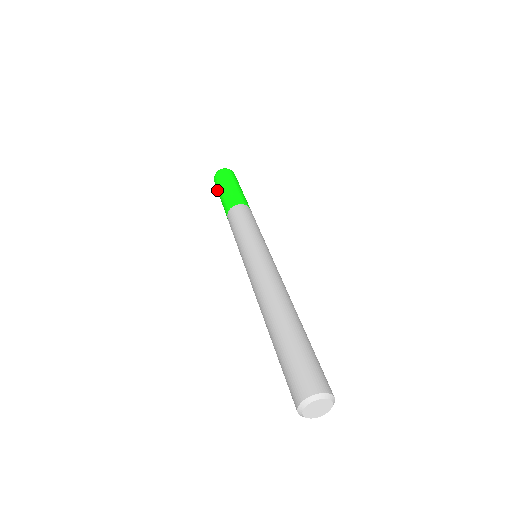
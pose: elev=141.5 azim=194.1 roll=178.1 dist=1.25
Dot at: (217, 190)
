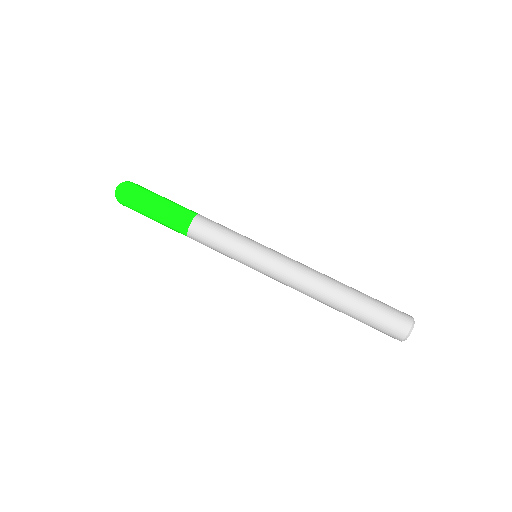
Dot at: occluded
